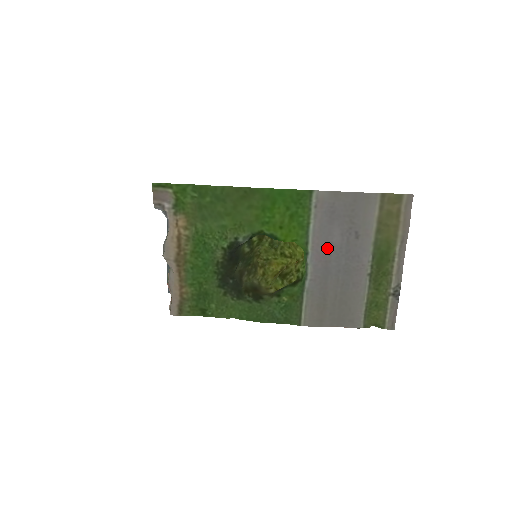
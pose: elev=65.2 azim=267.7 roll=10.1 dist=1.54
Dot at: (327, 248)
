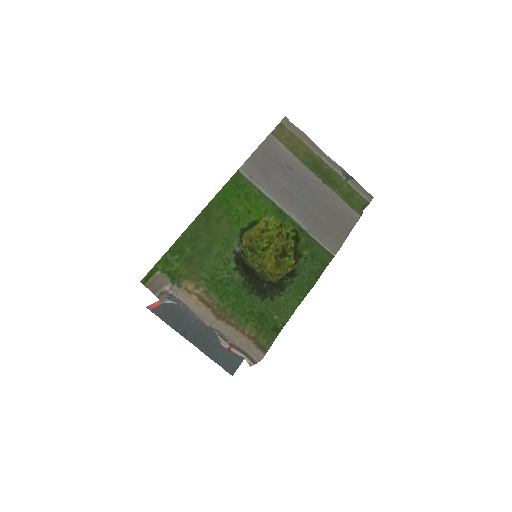
Dot at: (286, 193)
